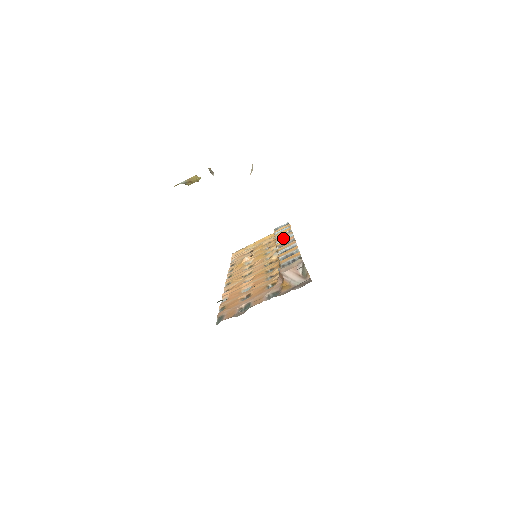
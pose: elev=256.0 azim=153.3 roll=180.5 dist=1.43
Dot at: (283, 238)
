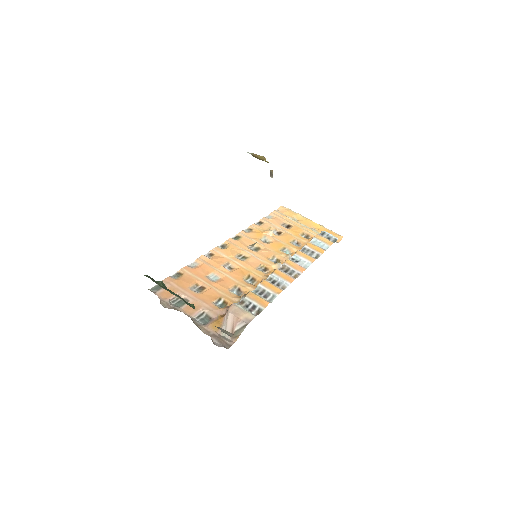
Dot at: (302, 258)
